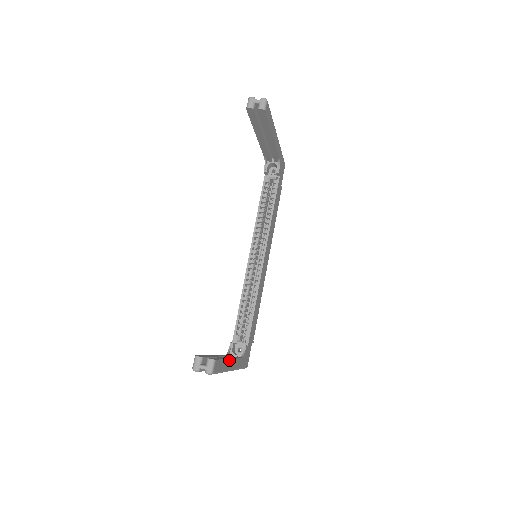
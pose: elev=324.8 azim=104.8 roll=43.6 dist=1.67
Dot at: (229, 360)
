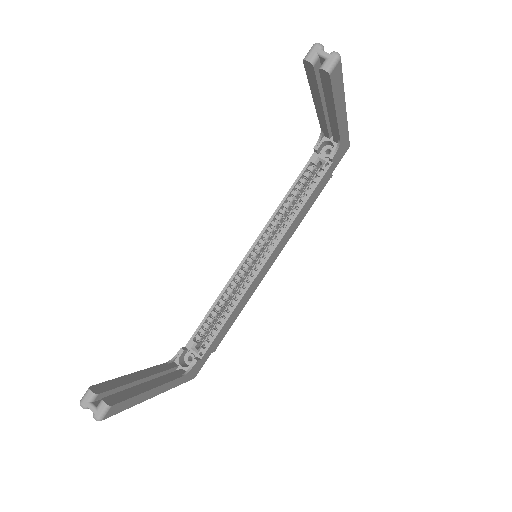
Dot at: (150, 390)
